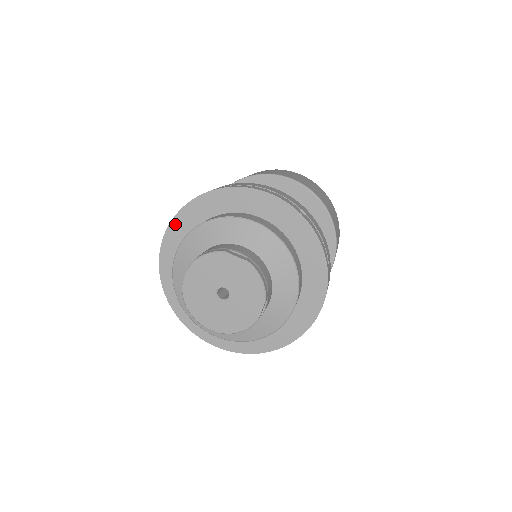
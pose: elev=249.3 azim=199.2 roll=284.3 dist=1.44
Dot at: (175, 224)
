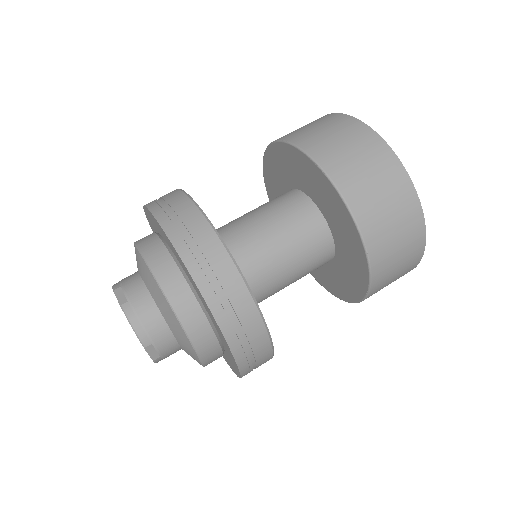
Dot at: (152, 229)
